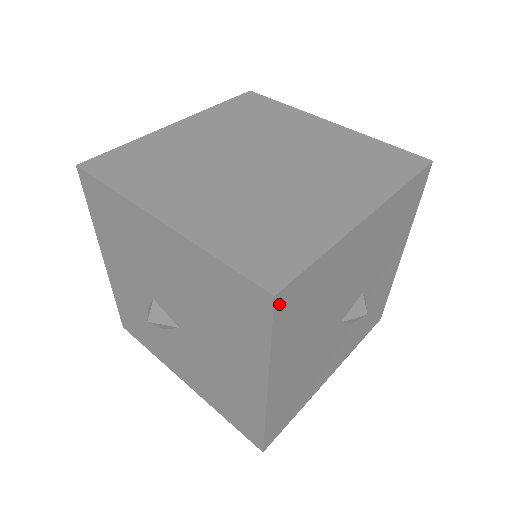
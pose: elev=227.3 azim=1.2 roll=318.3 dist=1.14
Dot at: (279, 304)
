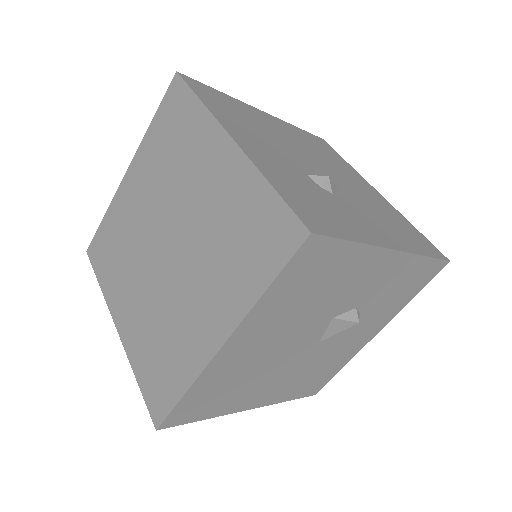
Dot at: (172, 424)
